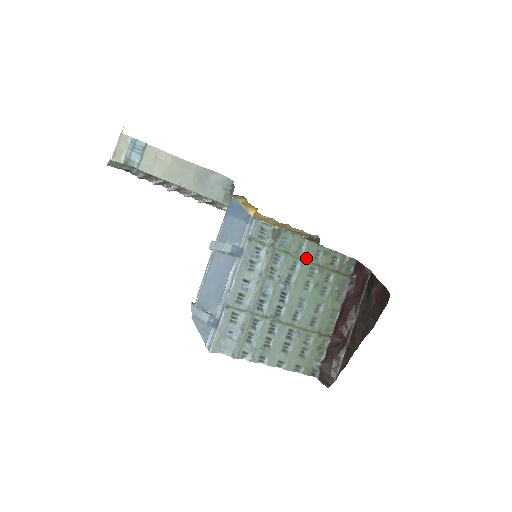
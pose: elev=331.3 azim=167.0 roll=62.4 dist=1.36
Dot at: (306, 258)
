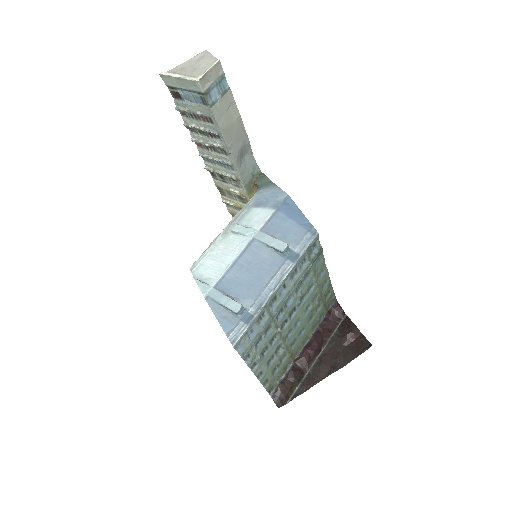
Dot at: (320, 284)
